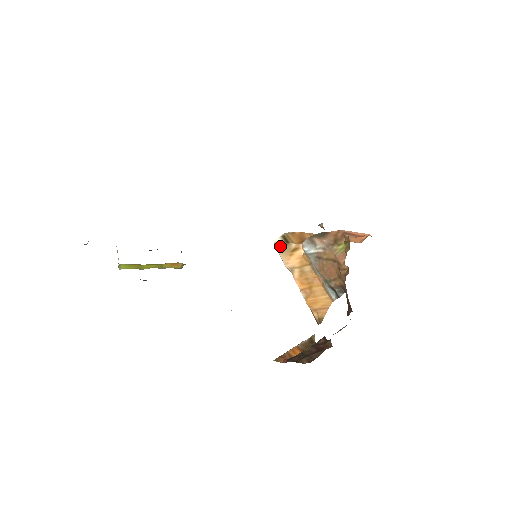
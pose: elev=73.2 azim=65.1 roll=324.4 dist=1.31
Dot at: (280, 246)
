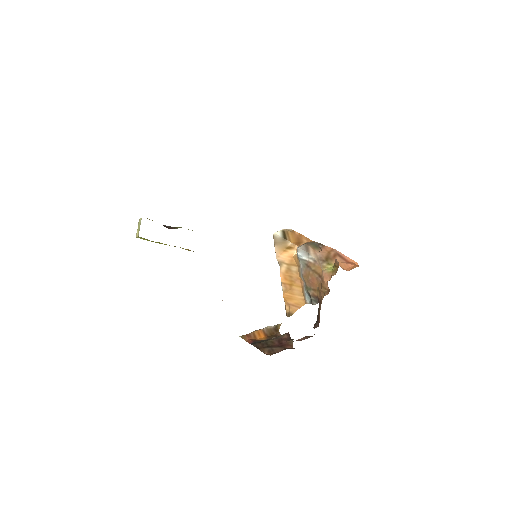
Dot at: (278, 239)
